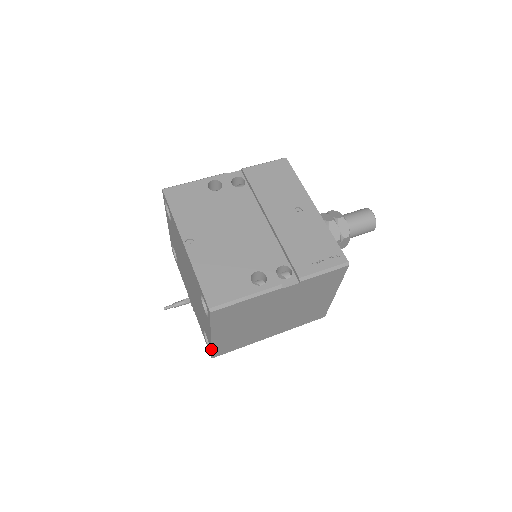
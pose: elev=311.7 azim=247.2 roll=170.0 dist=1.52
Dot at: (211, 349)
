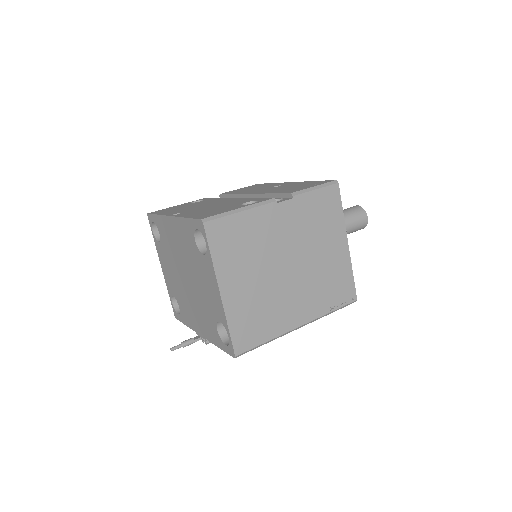
Dot at: (227, 327)
